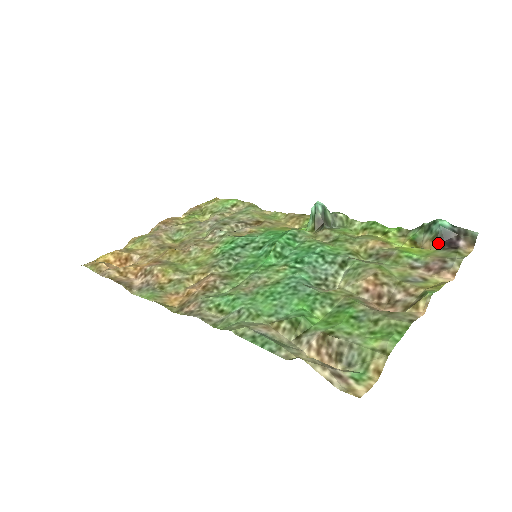
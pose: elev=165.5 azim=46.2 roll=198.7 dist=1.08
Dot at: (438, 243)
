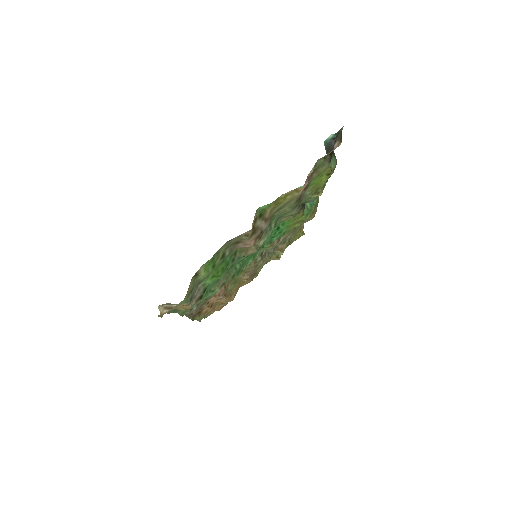
Dot at: occluded
